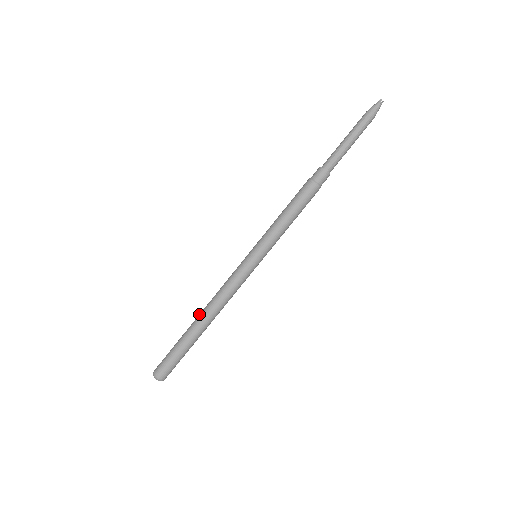
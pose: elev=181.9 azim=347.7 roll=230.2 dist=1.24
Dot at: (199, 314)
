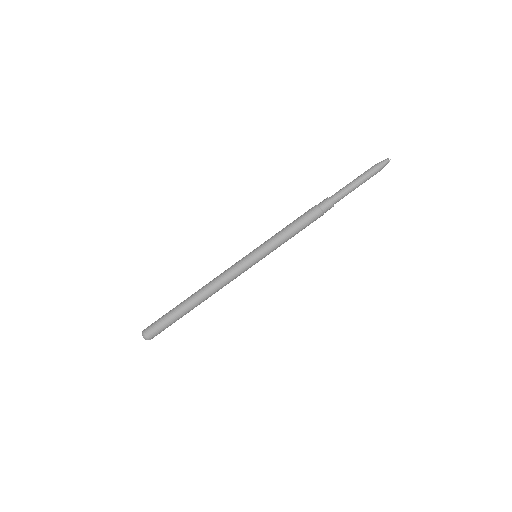
Dot at: (196, 292)
